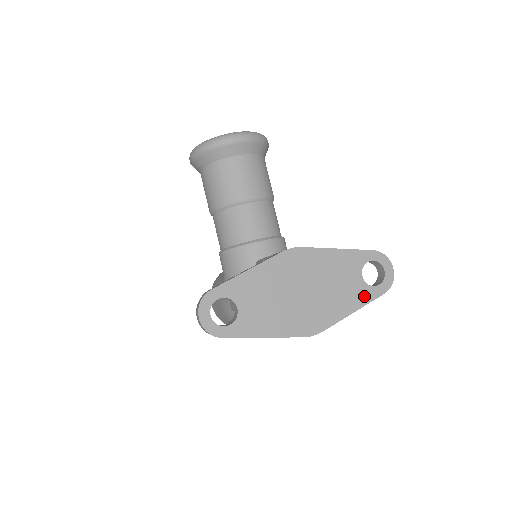
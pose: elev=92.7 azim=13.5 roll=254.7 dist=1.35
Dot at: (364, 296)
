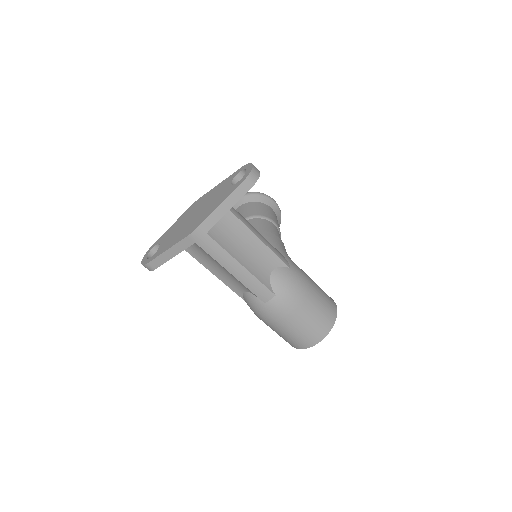
Dot at: (230, 191)
